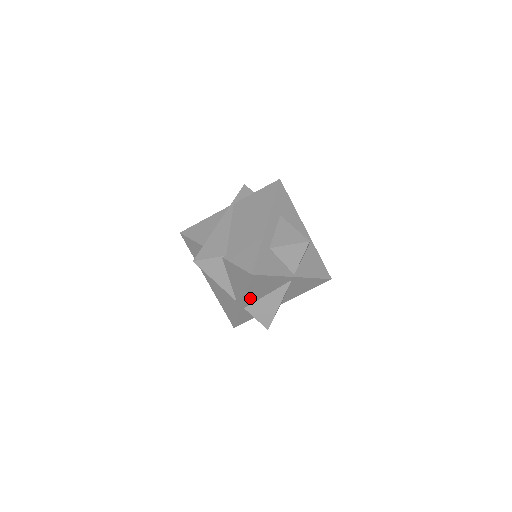
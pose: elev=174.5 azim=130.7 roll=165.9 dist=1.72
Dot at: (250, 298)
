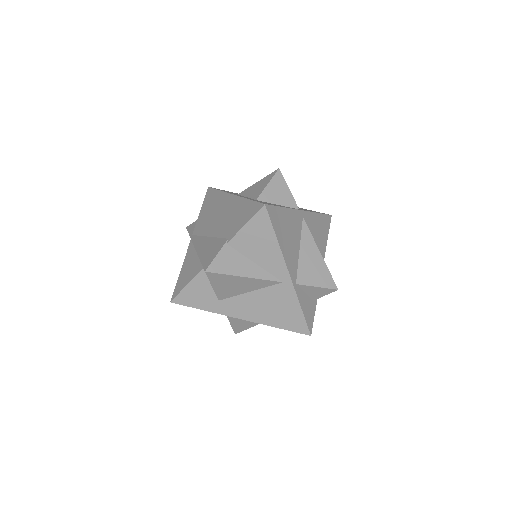
Dot at: (289, 260)
